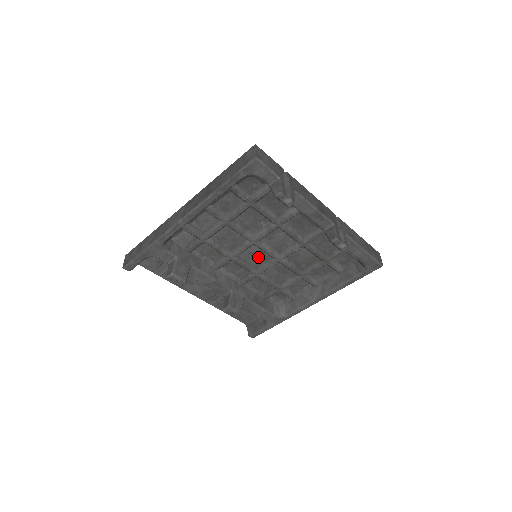
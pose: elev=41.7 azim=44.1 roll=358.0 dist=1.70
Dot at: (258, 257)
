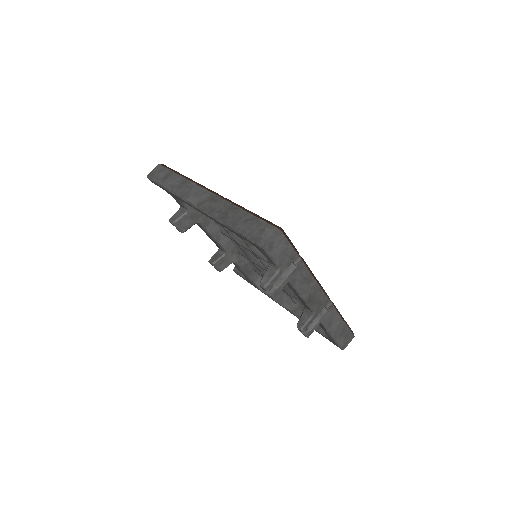
Dot at: occluded
